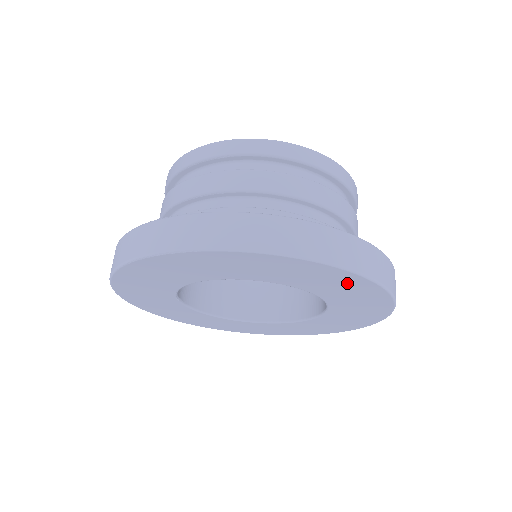
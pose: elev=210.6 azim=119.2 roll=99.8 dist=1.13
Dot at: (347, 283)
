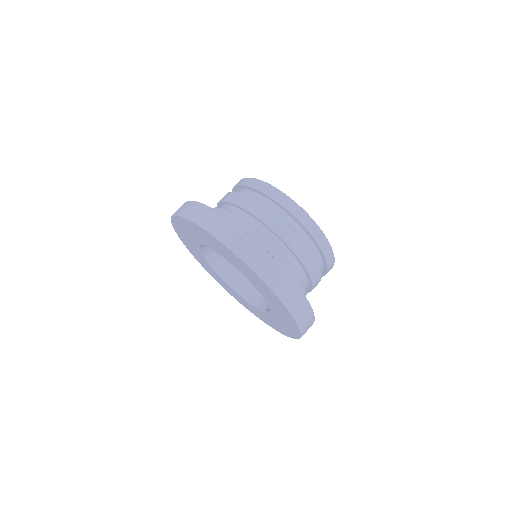
Dot at: (287, 317)
